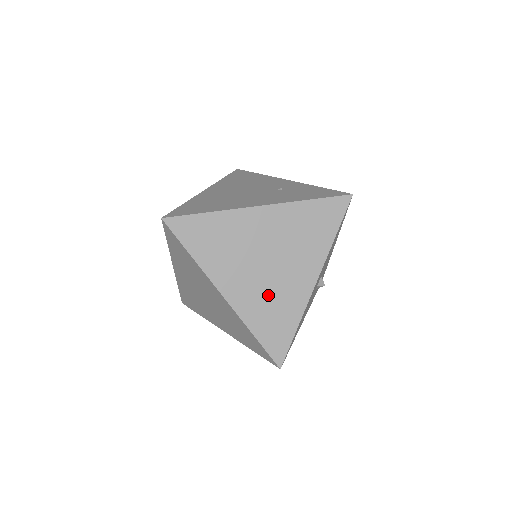
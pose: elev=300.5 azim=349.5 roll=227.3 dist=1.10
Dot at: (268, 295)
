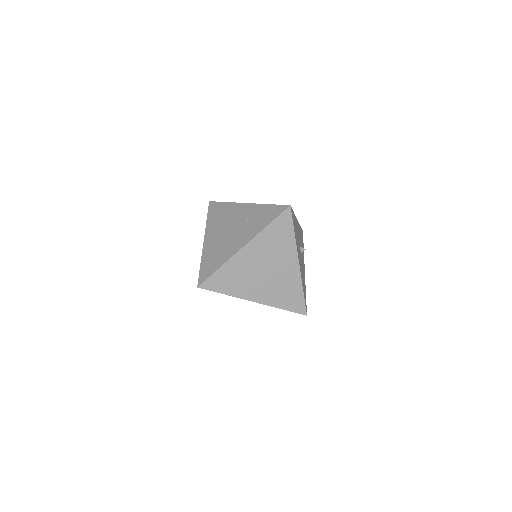
Dot at: (277, 286)
